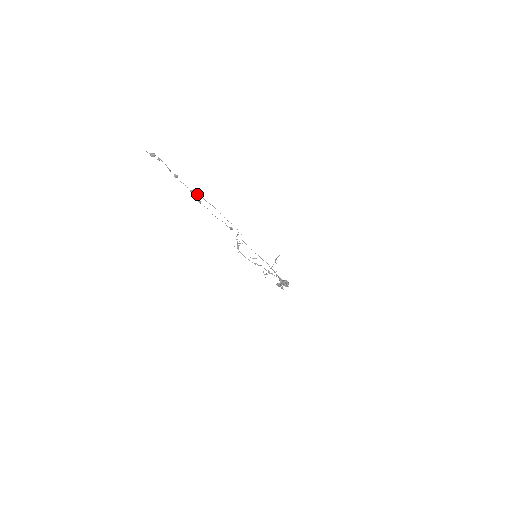
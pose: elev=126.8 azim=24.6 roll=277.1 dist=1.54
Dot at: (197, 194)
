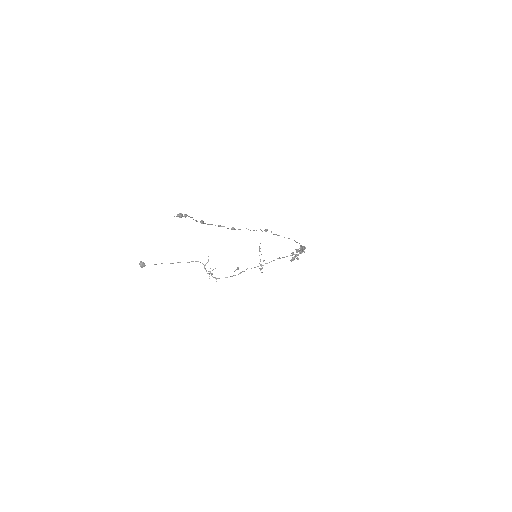
Dot at: occluded
